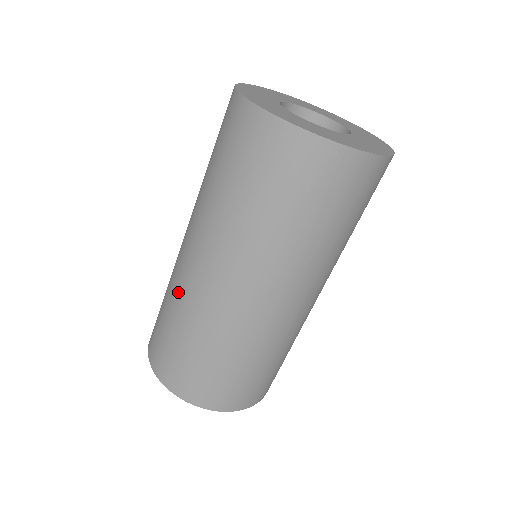
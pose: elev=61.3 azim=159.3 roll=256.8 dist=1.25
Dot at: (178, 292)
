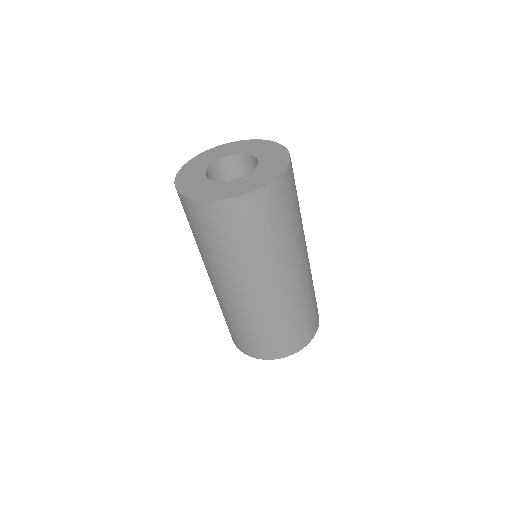
Dot at: occluded
